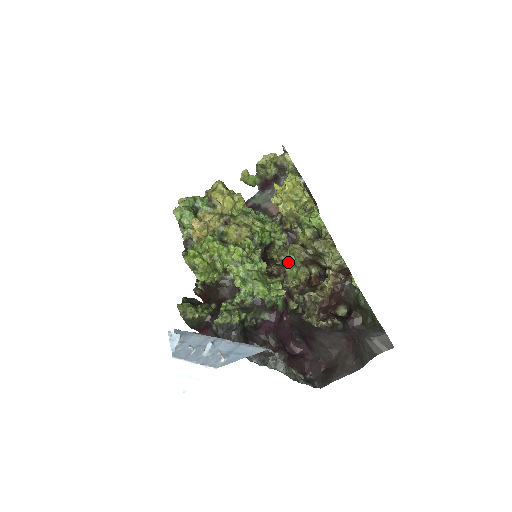
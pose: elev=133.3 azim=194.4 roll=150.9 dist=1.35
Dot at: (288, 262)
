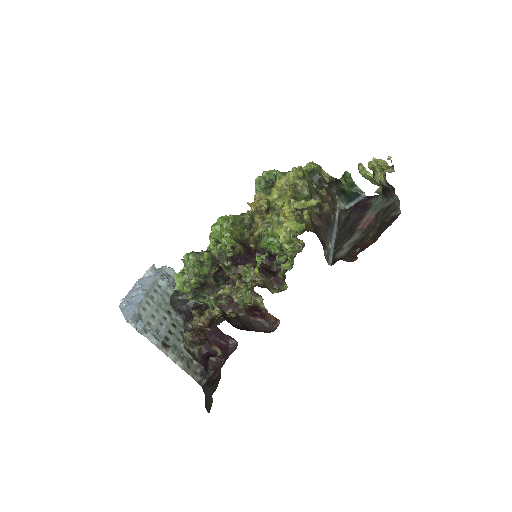
Dot at: occluded
